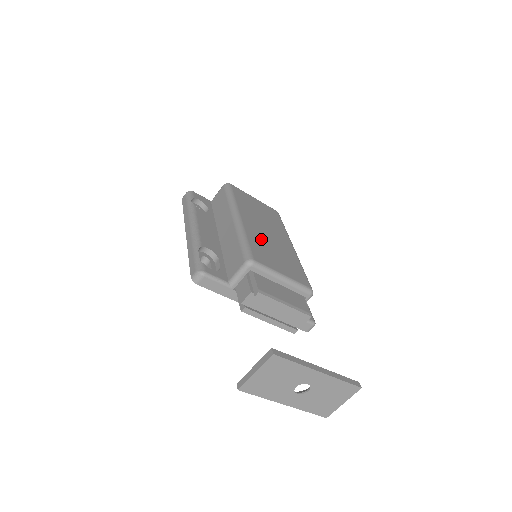
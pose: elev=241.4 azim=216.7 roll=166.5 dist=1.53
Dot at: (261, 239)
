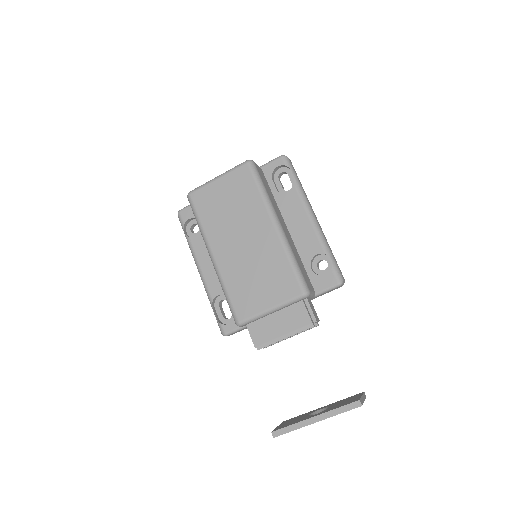
Dot at: (239, 270)
